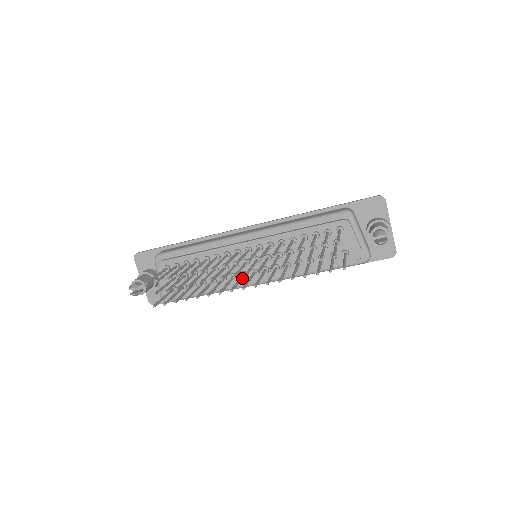
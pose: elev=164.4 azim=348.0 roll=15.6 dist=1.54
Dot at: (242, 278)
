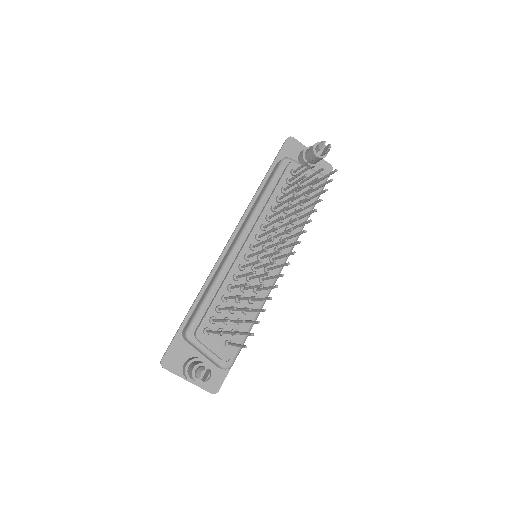
Dot at: (273, 268)
